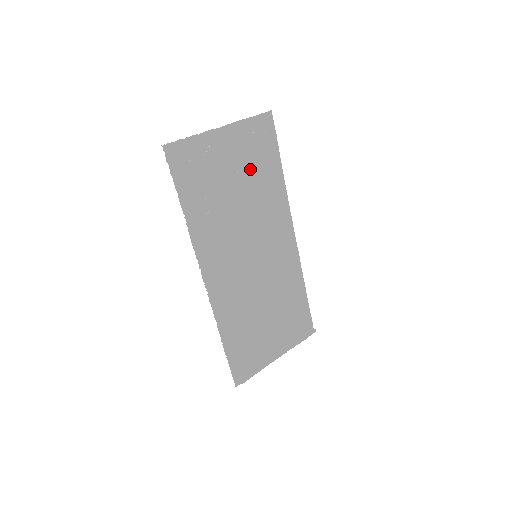
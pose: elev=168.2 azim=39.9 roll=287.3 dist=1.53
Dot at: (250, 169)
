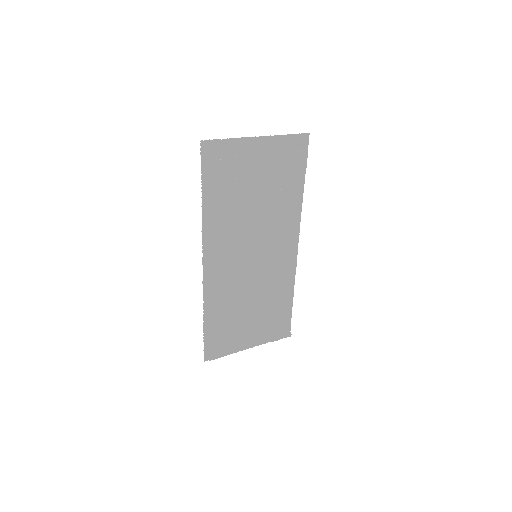
Dot at: (273, 180)
